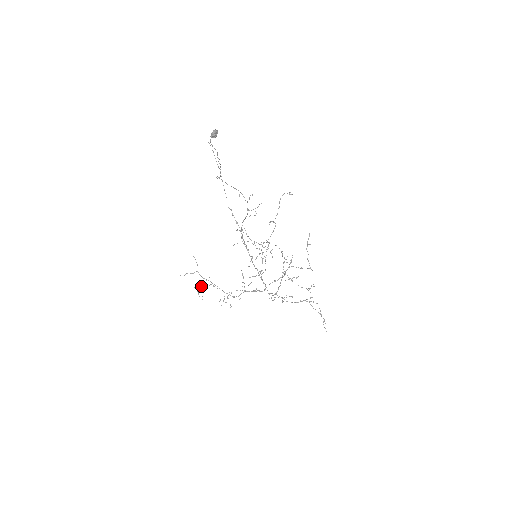
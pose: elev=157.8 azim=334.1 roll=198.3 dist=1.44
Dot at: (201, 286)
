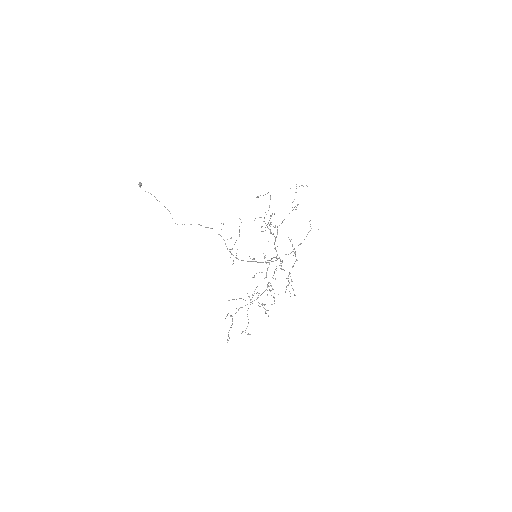
Dot at: occluded
